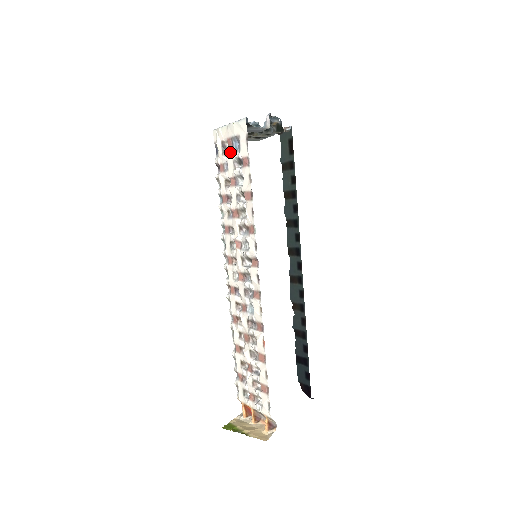
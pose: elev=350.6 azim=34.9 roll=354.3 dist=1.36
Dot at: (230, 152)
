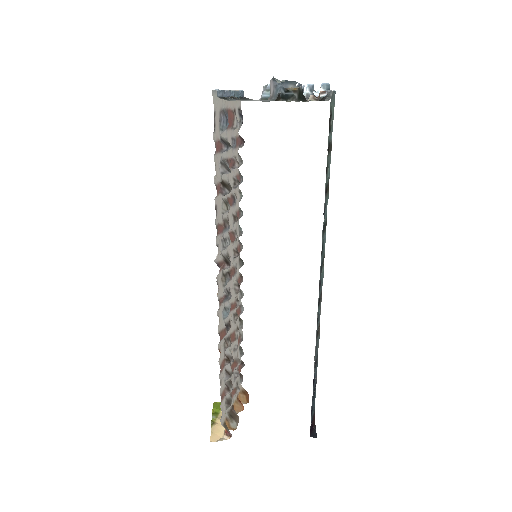
Dot at: (229, 127)
